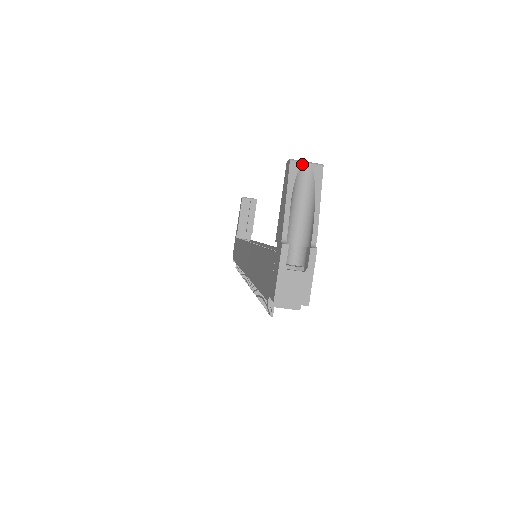
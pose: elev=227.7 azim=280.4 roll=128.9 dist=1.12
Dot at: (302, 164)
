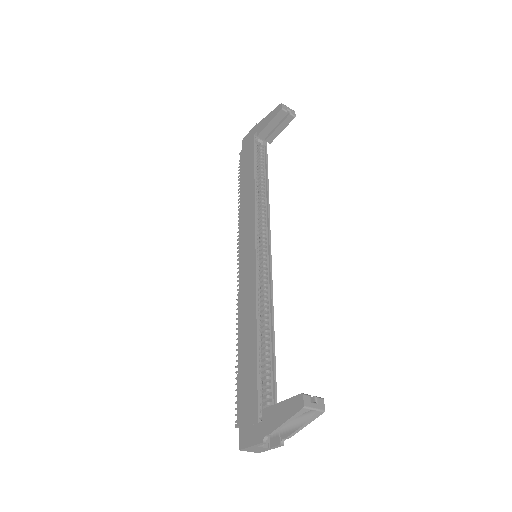
Dot at: (310, 410)
